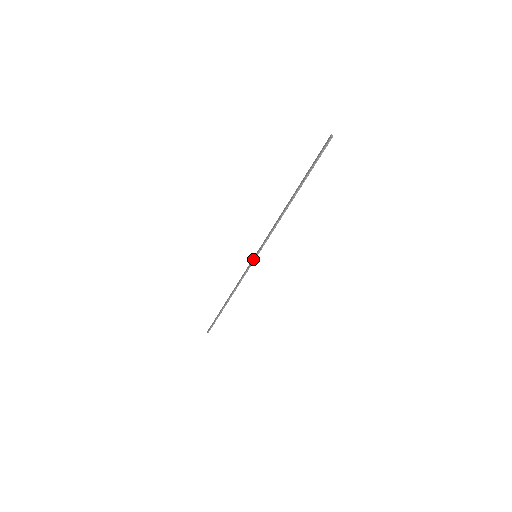
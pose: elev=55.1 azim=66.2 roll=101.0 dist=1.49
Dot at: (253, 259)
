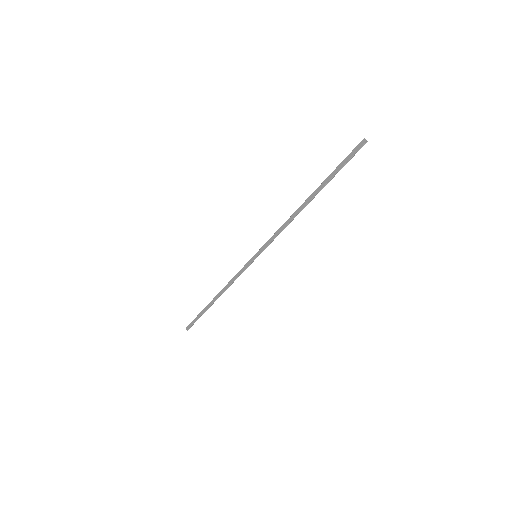
Dot at: (253, 259)
